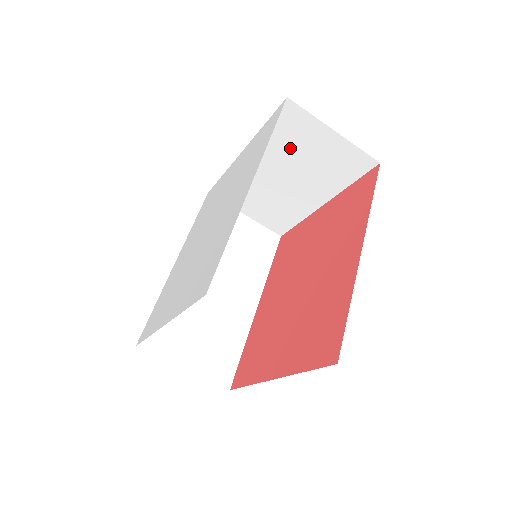
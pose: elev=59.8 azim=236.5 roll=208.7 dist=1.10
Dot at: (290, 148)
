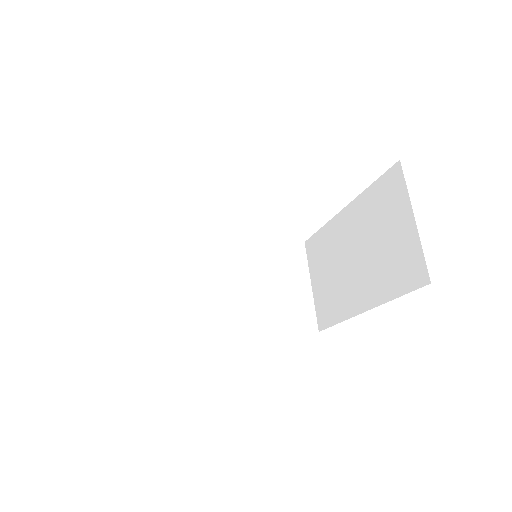
Dot at: (375, 221)
